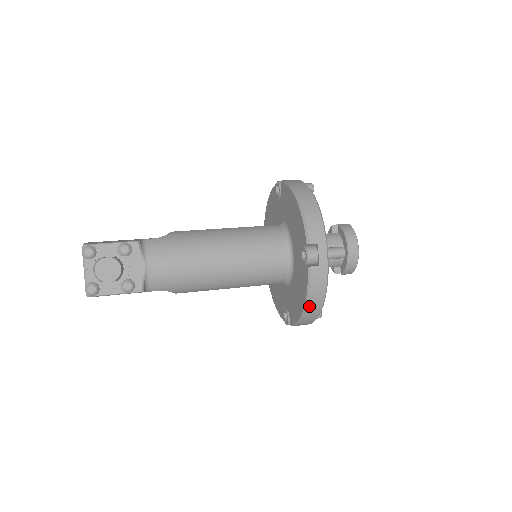
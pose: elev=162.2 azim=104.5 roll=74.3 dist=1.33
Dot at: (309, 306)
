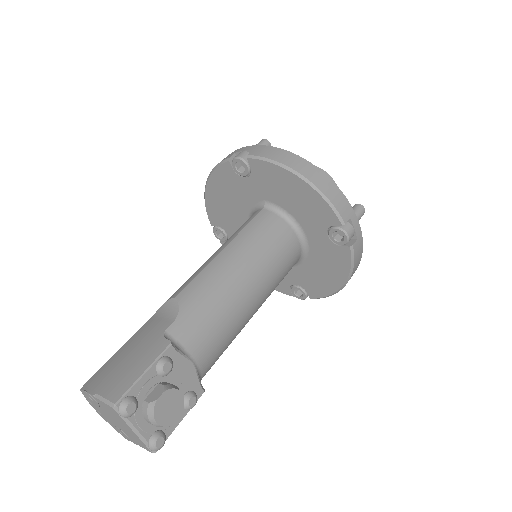
Dot at: (349, 279)
